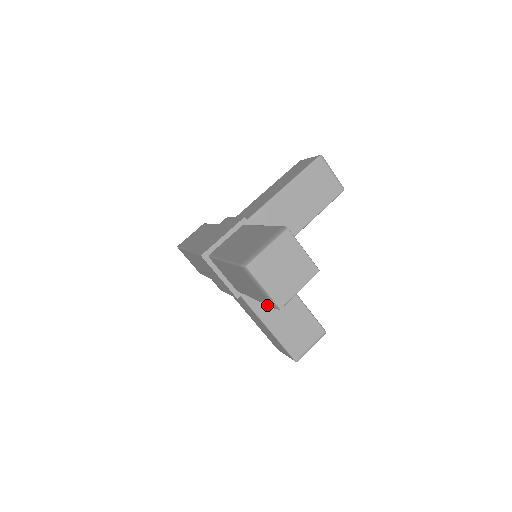
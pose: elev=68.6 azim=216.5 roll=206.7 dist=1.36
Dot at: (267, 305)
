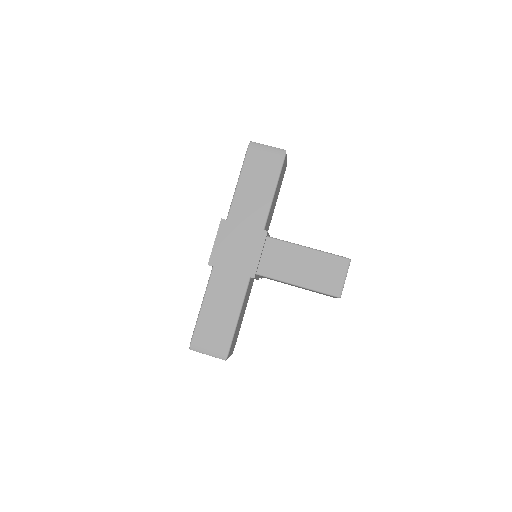
Dot at: occluded
